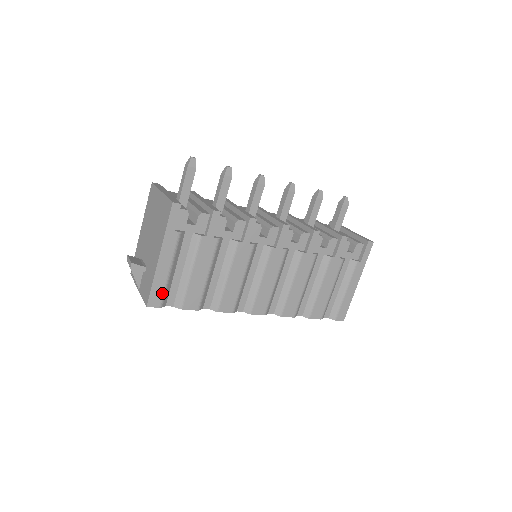
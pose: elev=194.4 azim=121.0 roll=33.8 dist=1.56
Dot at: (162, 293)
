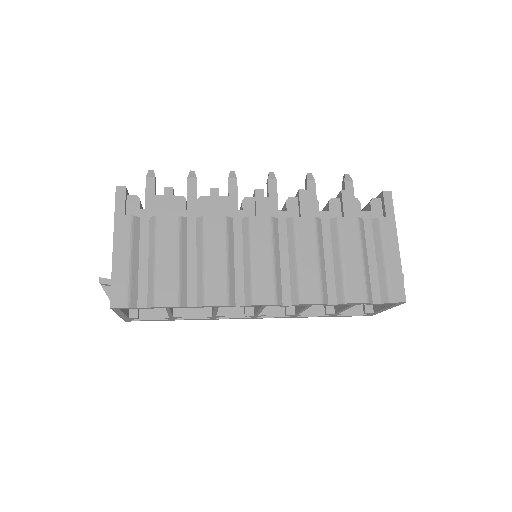
Dot at: (126, 288)
